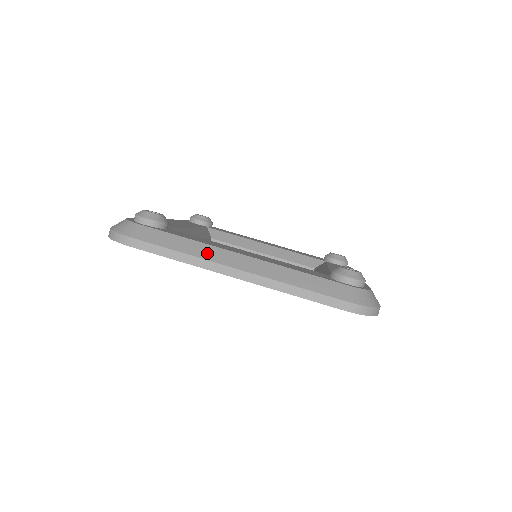
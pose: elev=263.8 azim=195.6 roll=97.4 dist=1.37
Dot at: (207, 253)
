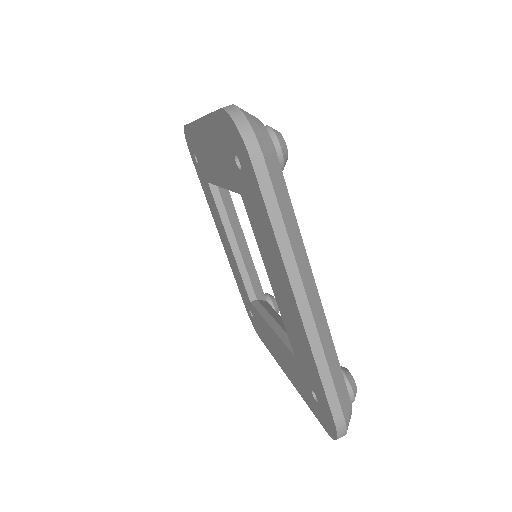
Dot at: (300, 255)
